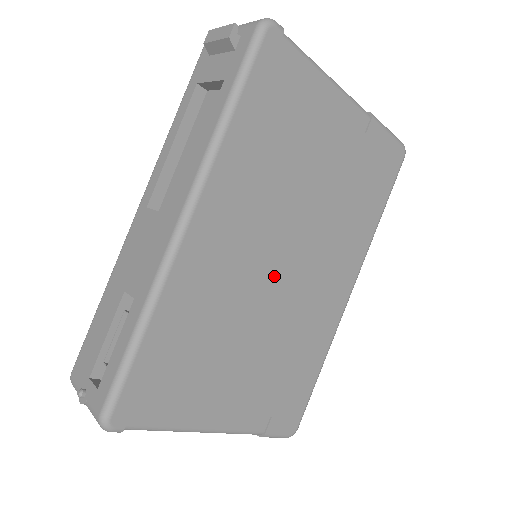
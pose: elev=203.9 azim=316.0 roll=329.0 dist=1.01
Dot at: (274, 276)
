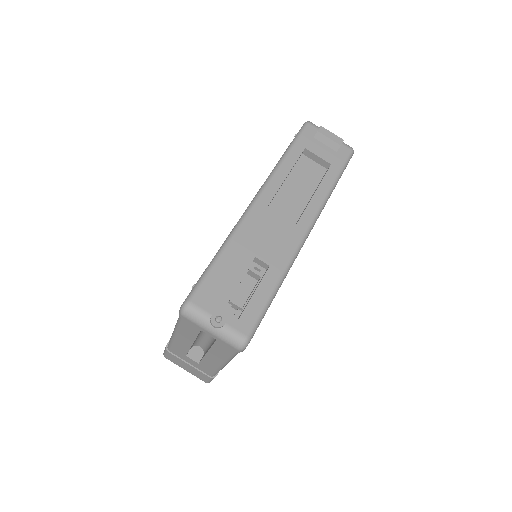
Dot at: occluded
